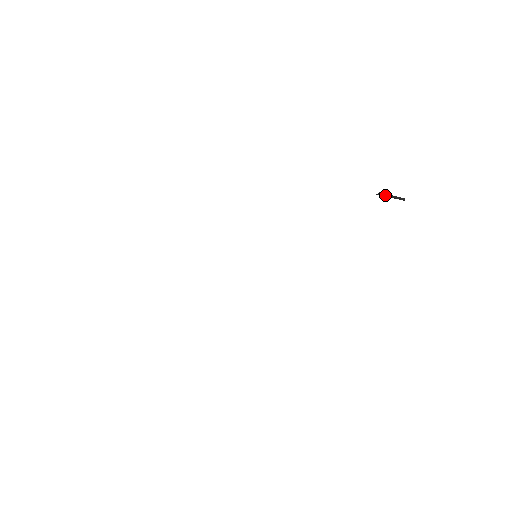
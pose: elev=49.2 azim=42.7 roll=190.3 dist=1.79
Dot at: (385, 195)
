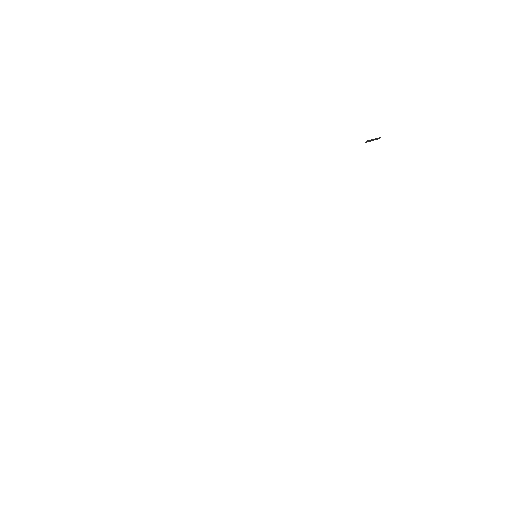
Dot at: (370, 141)
